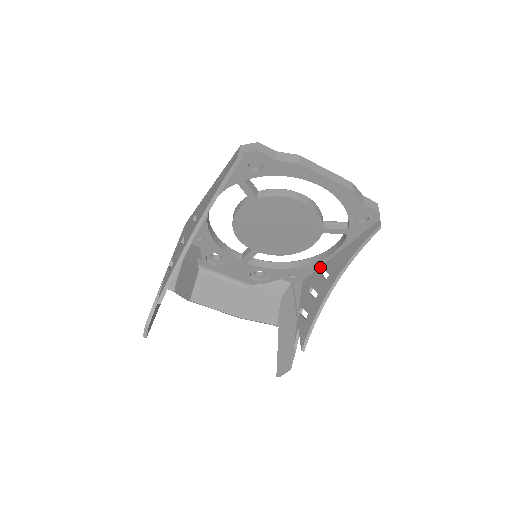
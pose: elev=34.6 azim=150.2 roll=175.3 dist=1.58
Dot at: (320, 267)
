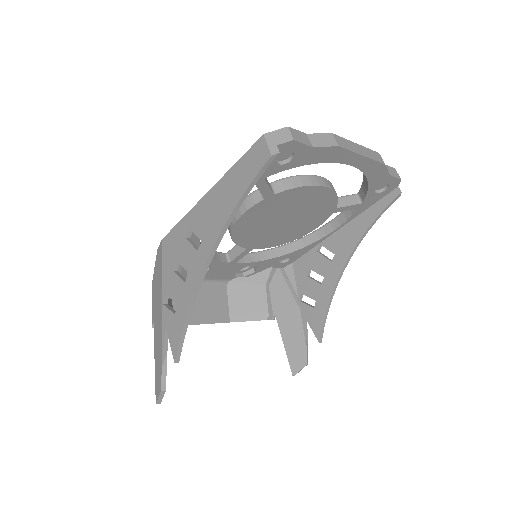
Dot at: (317, 245)
